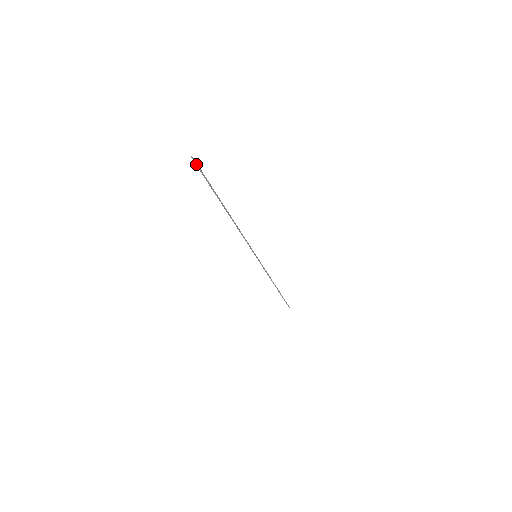
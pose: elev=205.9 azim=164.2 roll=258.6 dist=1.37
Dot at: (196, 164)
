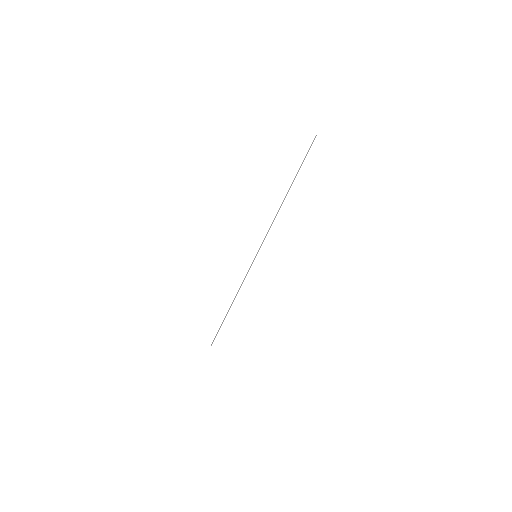
Dot at: occluded
